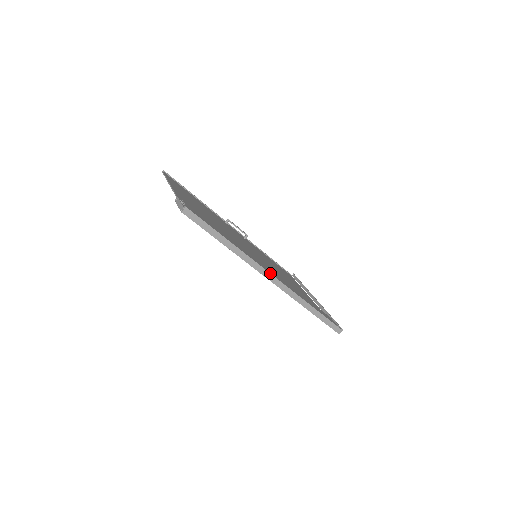
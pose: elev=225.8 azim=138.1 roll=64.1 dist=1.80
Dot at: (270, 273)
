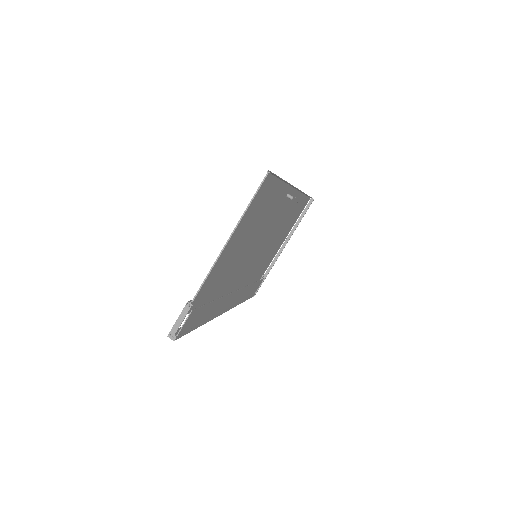
Dot at: occluded
